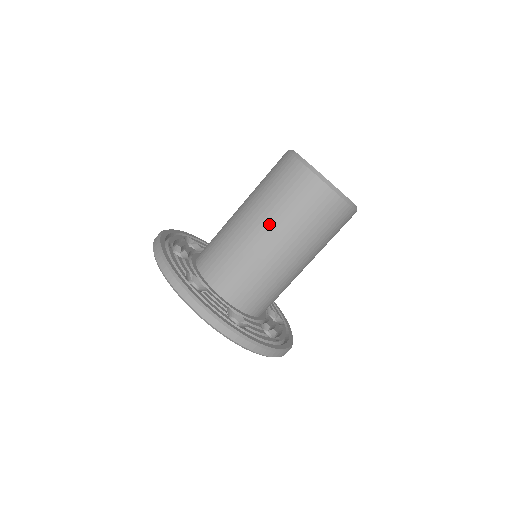
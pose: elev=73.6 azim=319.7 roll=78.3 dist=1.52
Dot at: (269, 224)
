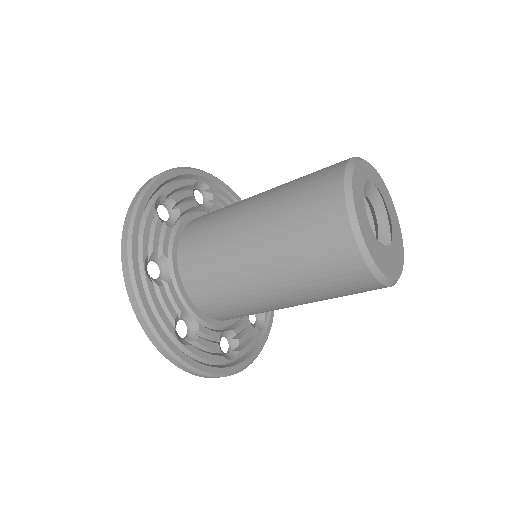
Dot at: (268, 251)
